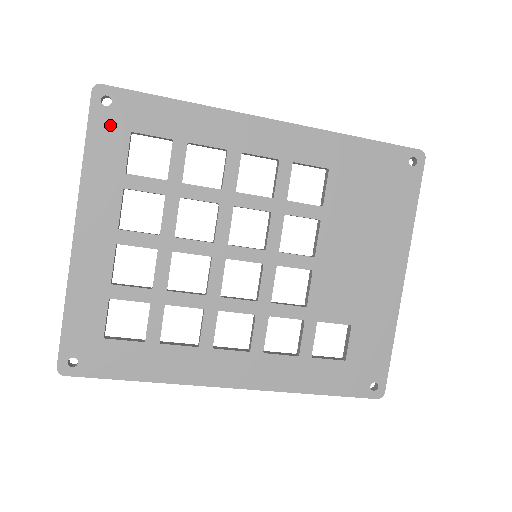
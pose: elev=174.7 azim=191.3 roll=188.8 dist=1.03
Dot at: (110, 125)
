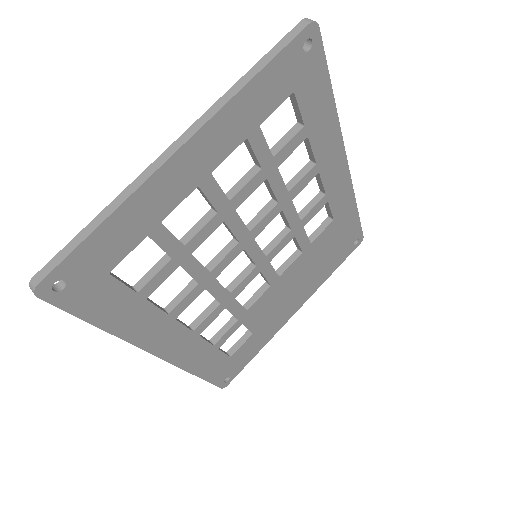
Dot at: (290, 70)
